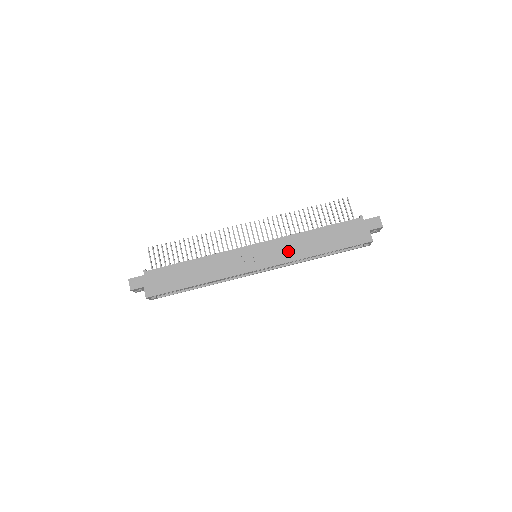
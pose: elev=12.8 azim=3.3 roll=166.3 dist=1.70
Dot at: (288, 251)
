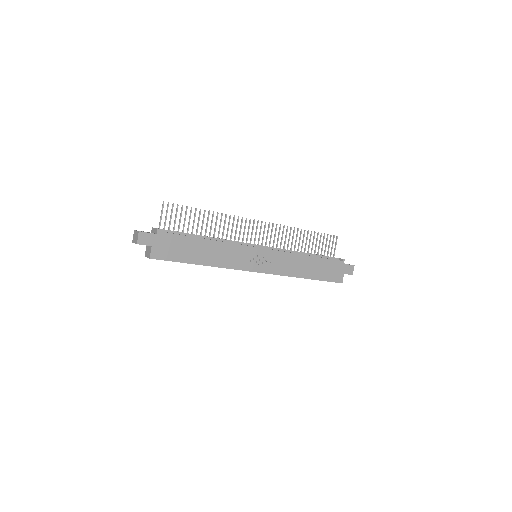
Dot at: (285, 266)
